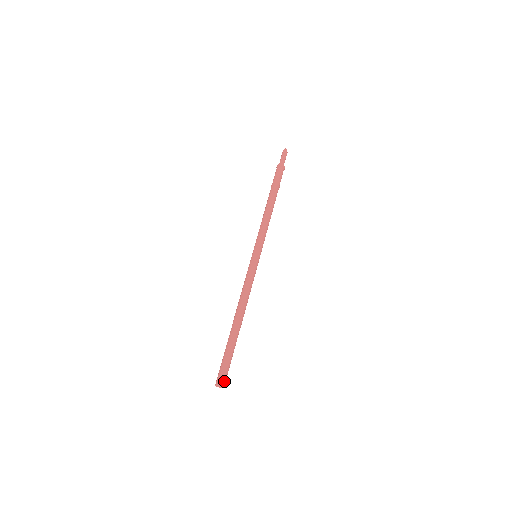
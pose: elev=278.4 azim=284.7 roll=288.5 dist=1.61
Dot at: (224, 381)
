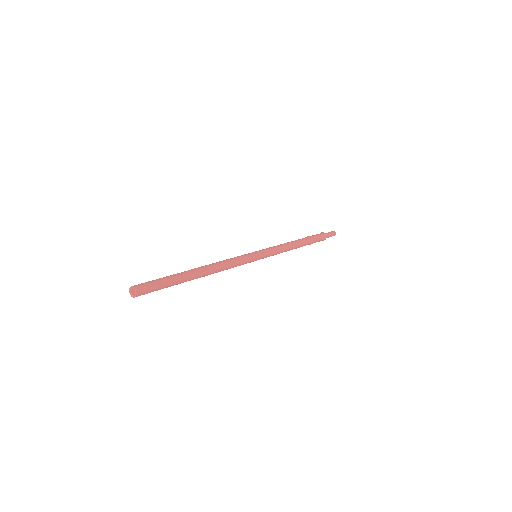
Dot at: (142, 291)
